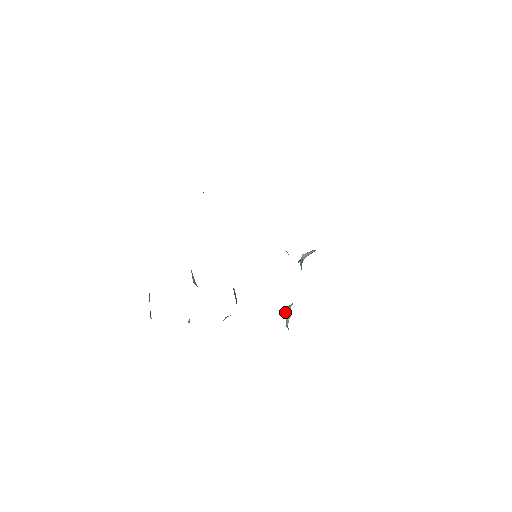
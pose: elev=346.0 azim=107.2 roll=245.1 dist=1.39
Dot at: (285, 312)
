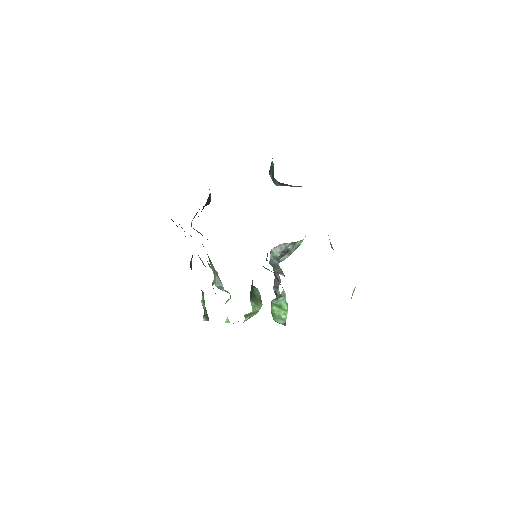
Dot at: (273, 307)
